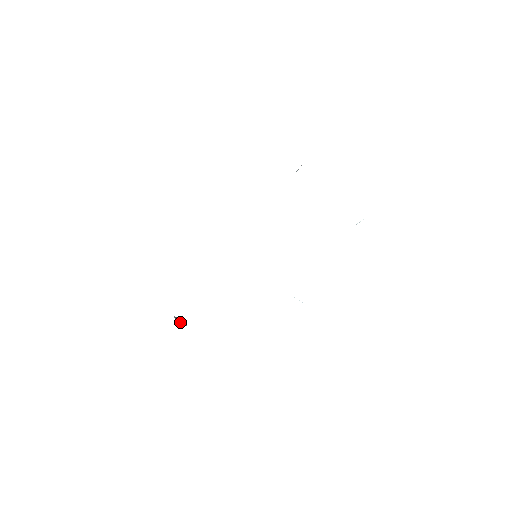
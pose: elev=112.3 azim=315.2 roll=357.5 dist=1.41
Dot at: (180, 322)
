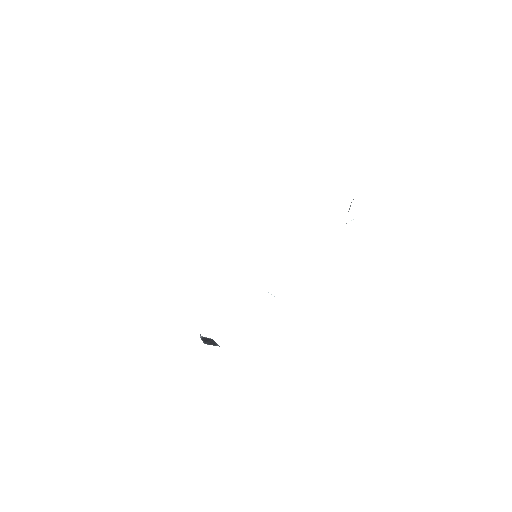
Dot at: (206, 341)
